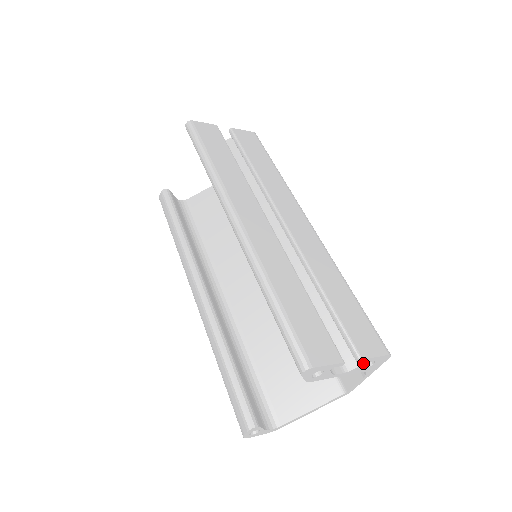
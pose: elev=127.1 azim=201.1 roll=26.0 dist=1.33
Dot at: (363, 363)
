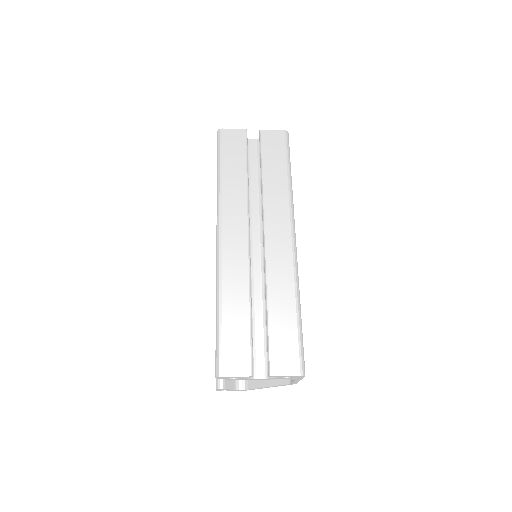
Dot at: (277, 376)
